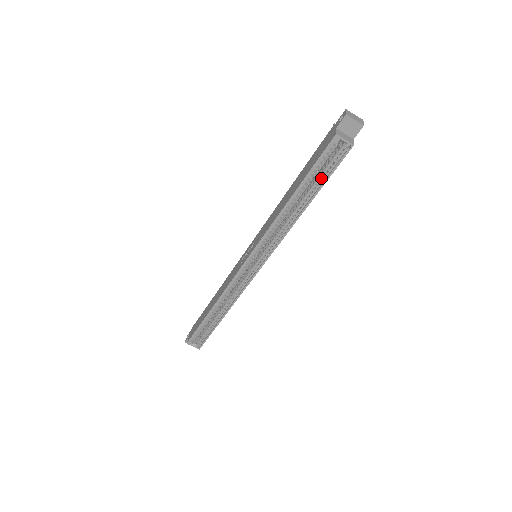
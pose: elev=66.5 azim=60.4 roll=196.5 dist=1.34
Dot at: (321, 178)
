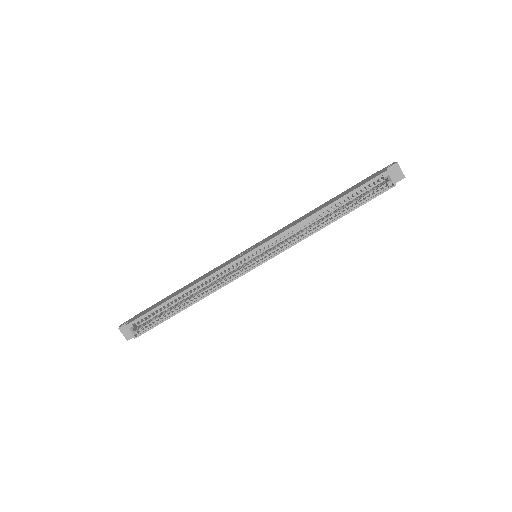
Dot at: (357, 202)
